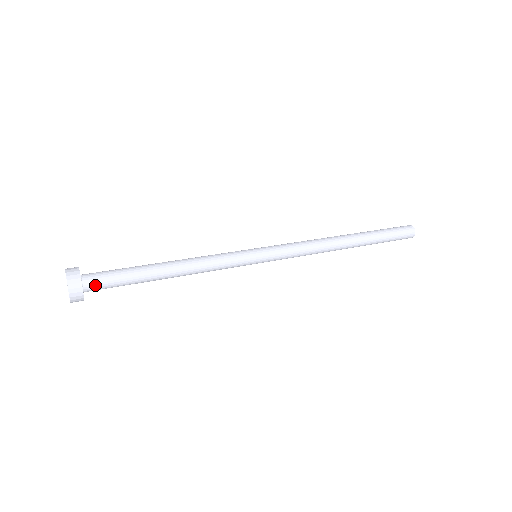
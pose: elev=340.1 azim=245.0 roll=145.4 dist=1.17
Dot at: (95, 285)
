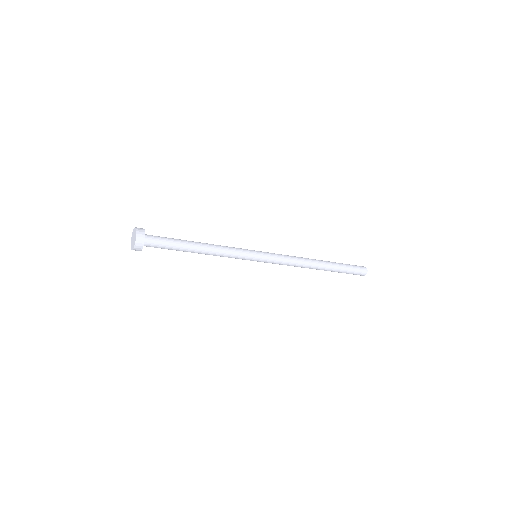
Dot at: (151, 244)
